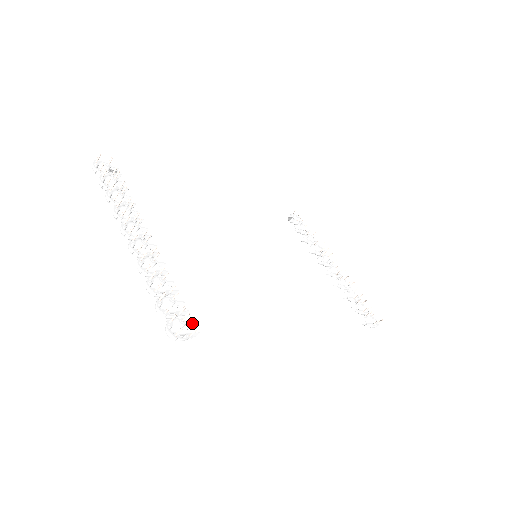
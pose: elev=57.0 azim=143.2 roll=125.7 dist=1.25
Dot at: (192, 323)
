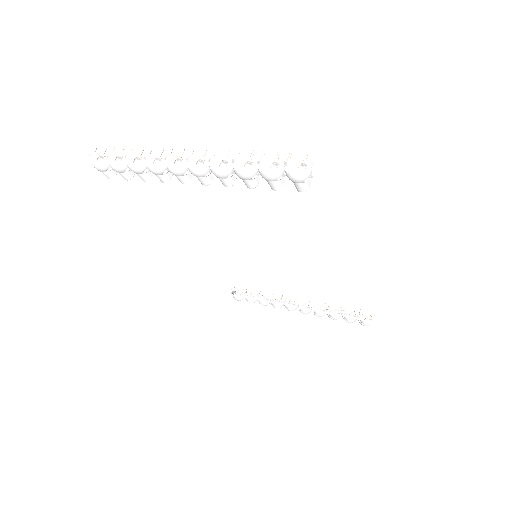
Dot at: occluded
